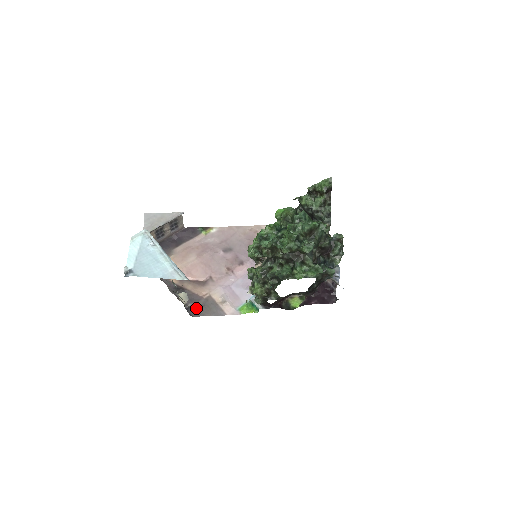
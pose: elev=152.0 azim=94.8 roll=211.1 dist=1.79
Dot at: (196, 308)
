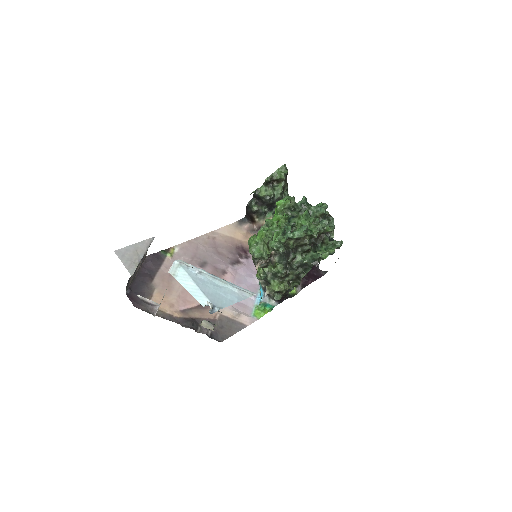
Dot at: (218, 332)
